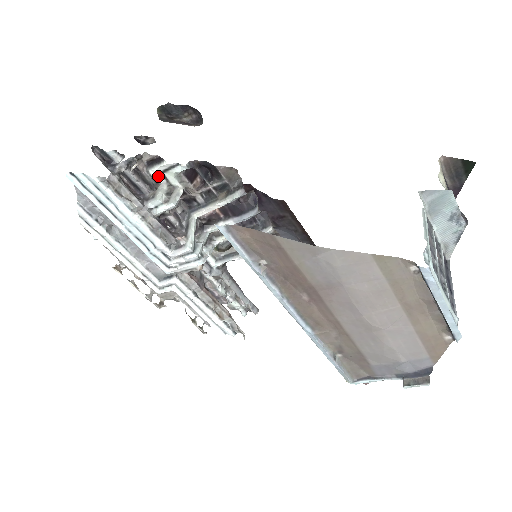
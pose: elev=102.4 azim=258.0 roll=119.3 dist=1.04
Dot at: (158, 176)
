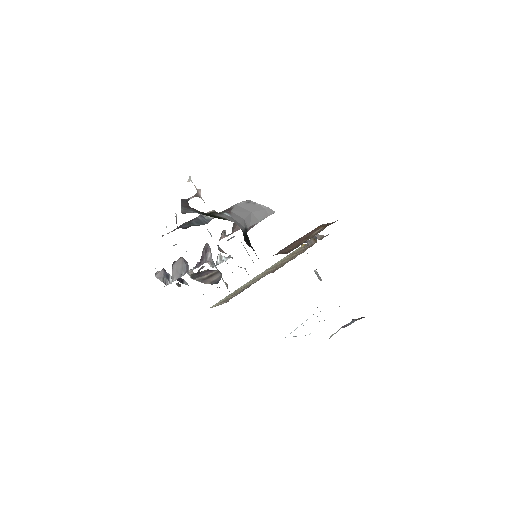
Dot at: occluded
